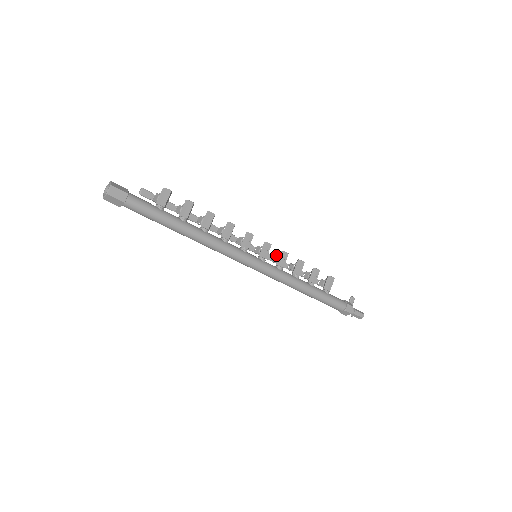
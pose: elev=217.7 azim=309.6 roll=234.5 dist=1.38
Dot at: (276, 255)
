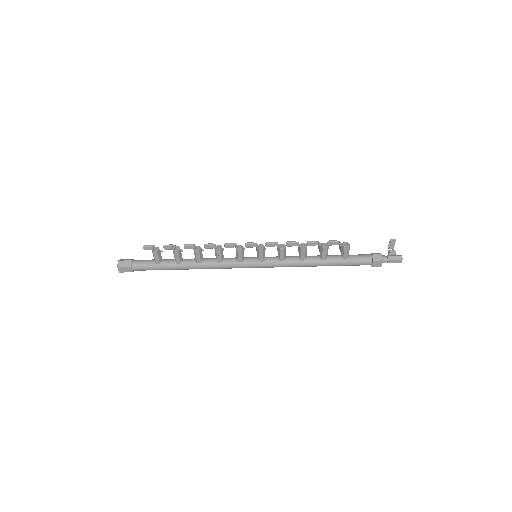
Dot at: (277, 246)
